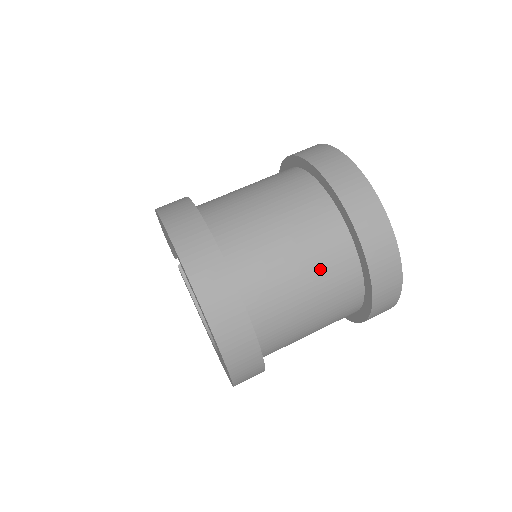
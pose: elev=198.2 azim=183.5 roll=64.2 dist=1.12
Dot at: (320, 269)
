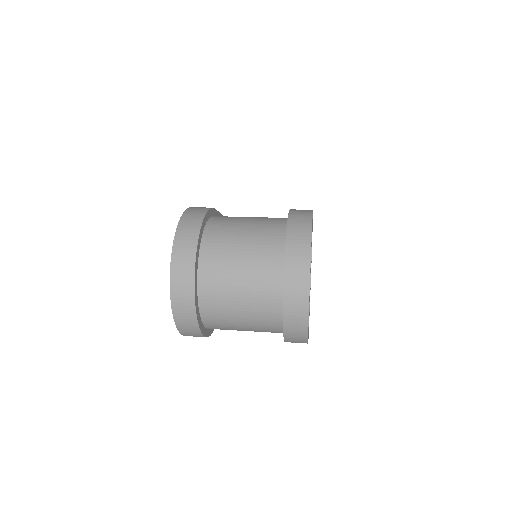
Dot at: (254, 304)
